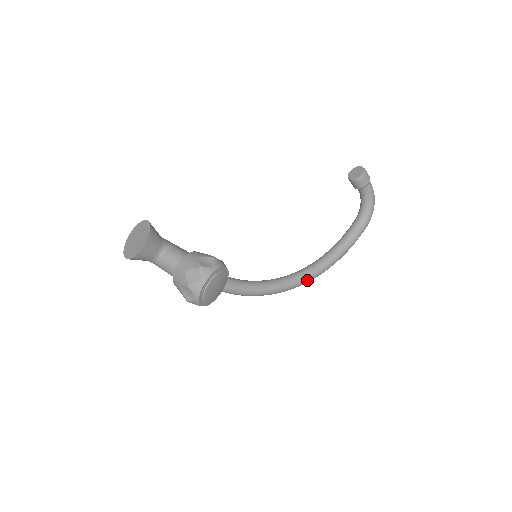
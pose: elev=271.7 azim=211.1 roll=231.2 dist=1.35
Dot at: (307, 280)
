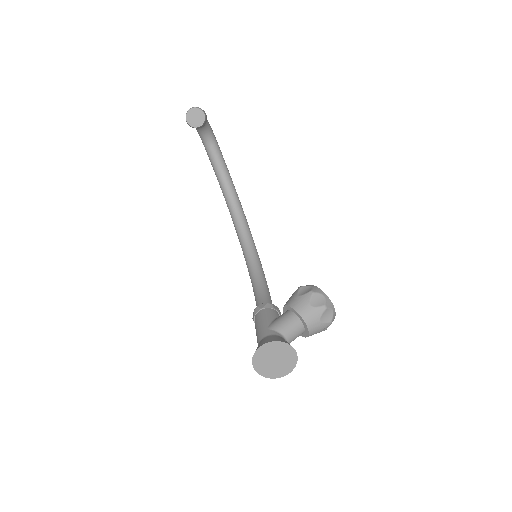
Dot at: (247, 223)
